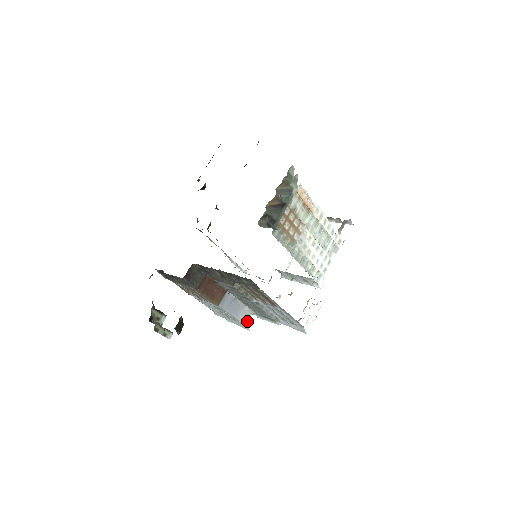
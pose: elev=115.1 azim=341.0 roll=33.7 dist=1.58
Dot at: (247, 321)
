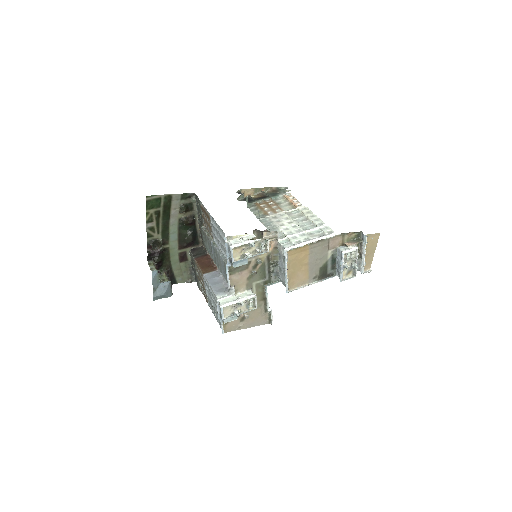
Dot at: (222, 298)
